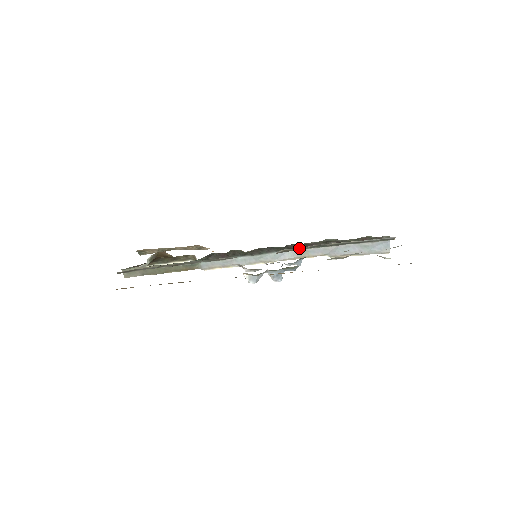
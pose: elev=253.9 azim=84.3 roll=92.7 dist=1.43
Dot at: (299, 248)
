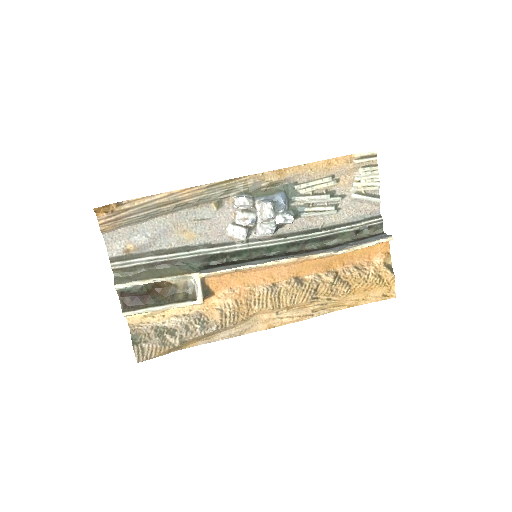
Dot at: (294, 233)
